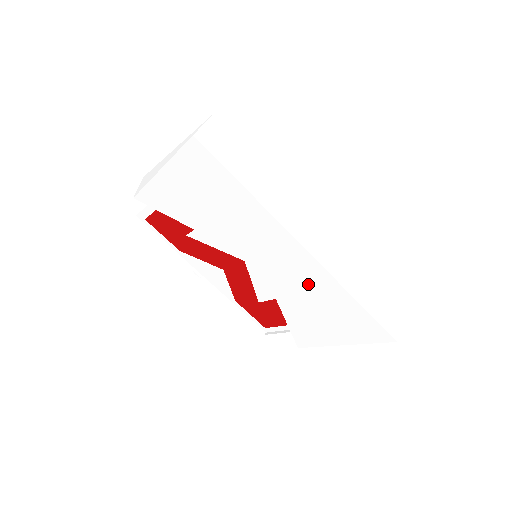
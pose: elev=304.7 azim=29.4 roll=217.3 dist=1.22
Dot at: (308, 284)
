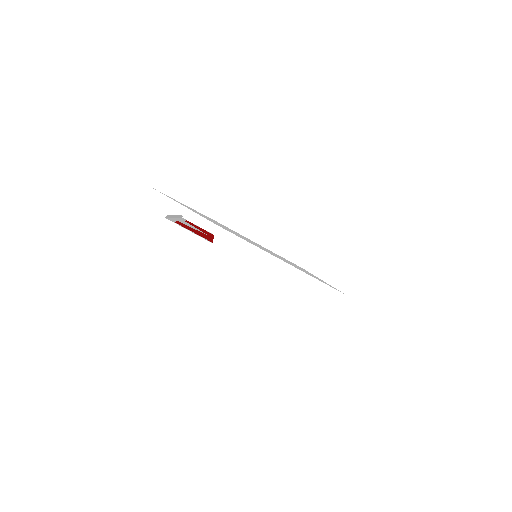
Dot at: occluded
